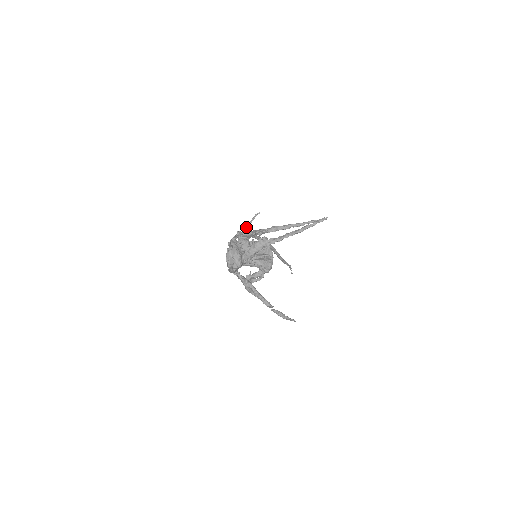
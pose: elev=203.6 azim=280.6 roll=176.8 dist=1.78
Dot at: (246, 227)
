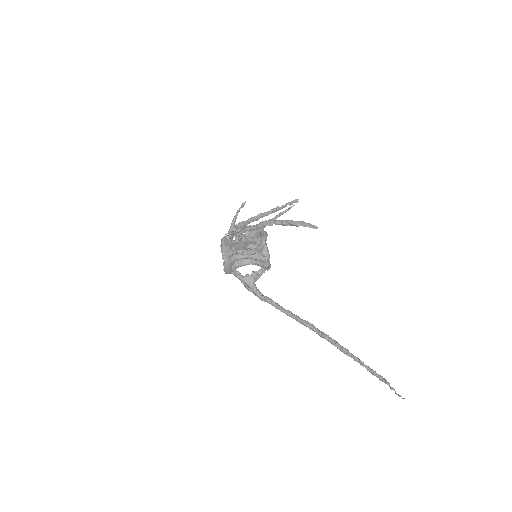
Dot at: occluded
